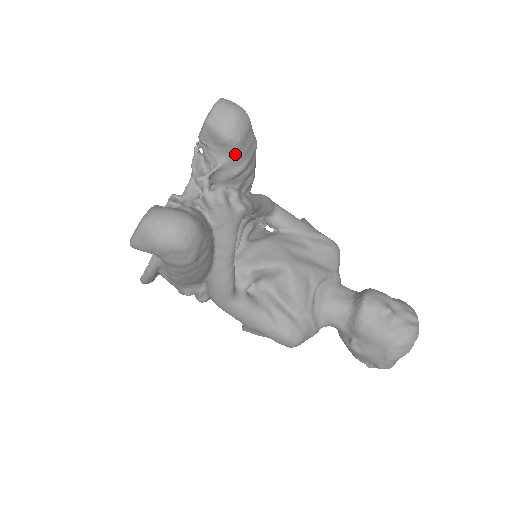
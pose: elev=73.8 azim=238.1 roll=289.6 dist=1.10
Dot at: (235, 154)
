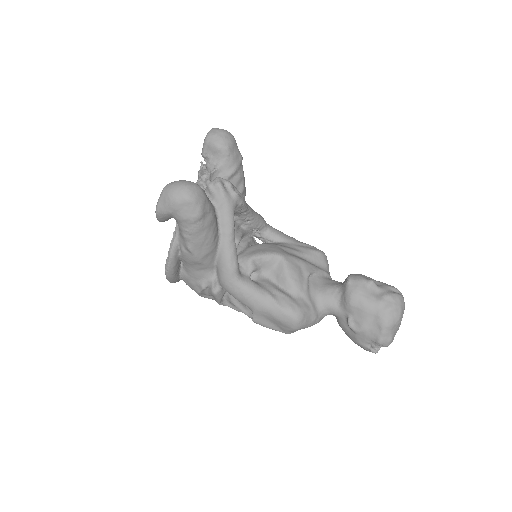
Dot at: (226, 158)
